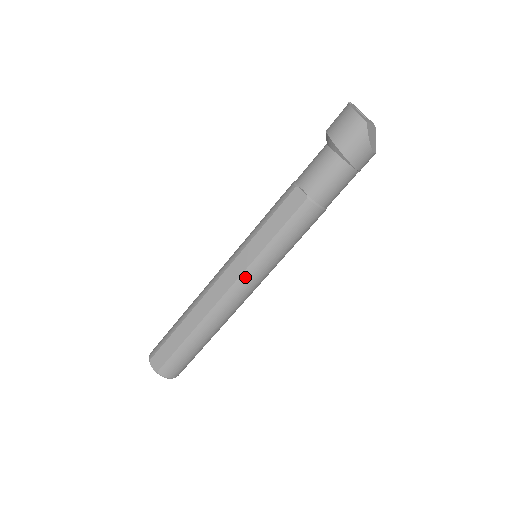
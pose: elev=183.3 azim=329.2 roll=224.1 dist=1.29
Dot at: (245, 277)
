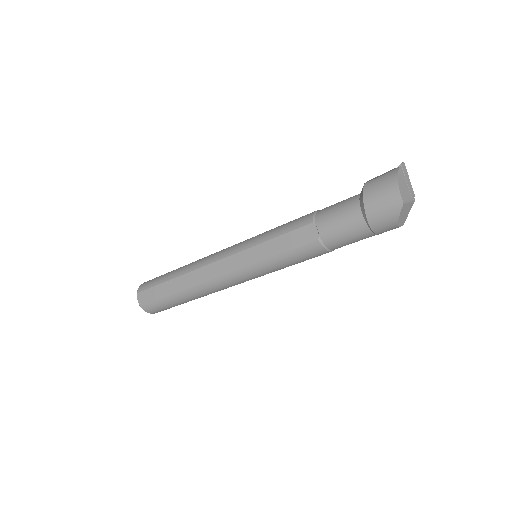
Dot at: (238, 274)
